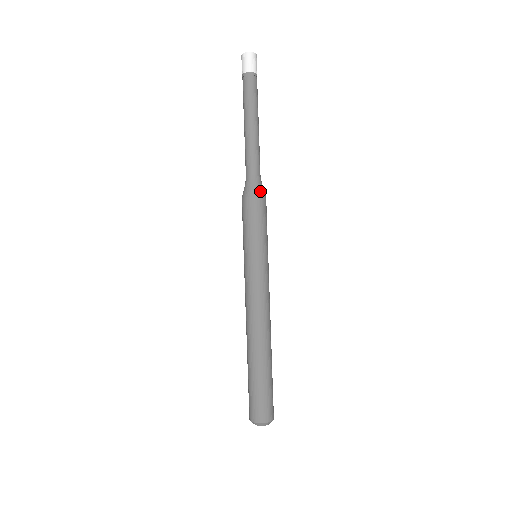
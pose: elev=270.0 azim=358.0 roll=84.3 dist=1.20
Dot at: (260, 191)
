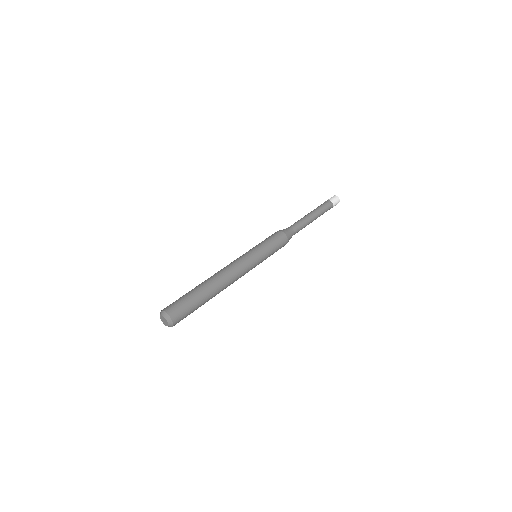
Dot at: occluded
